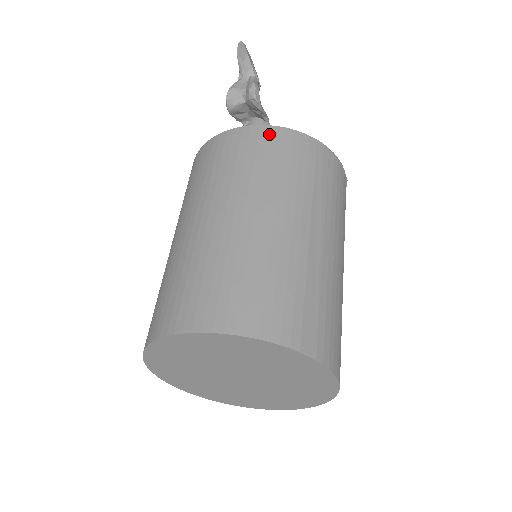
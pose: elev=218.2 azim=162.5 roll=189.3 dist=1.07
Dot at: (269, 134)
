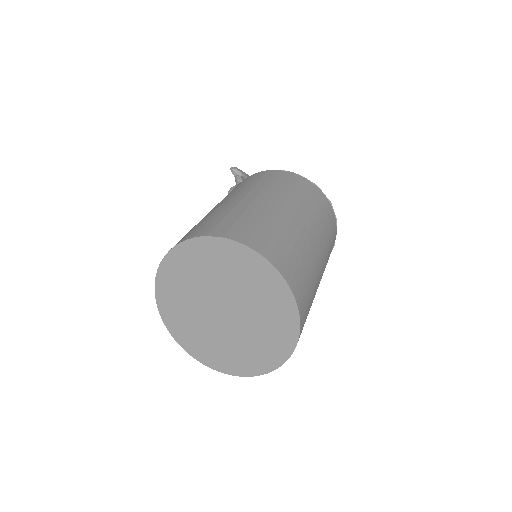
Dot at: occluded
